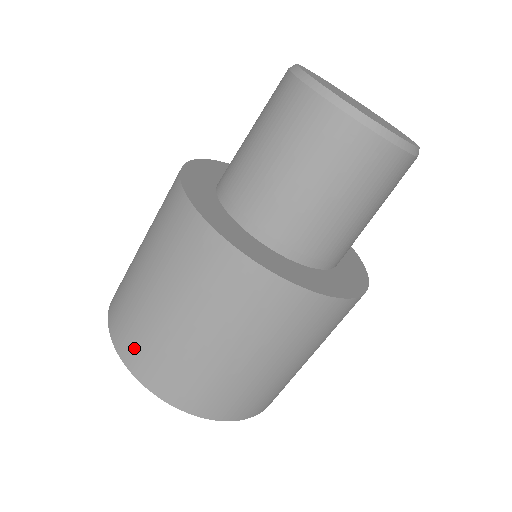
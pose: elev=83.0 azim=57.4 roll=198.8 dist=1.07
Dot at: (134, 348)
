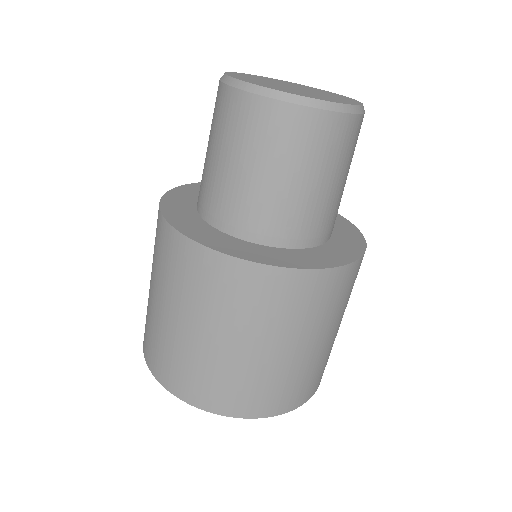
Dot at: (178, 378)
